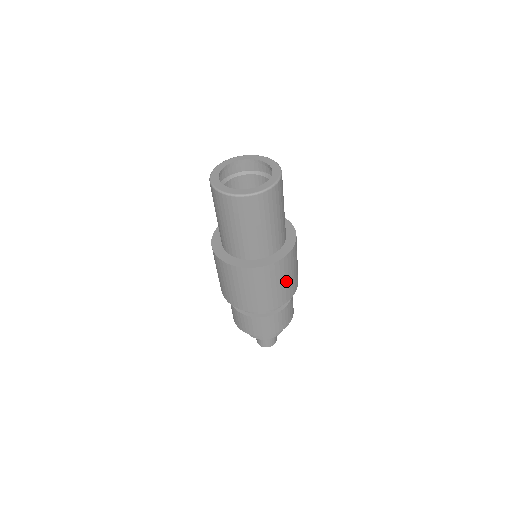
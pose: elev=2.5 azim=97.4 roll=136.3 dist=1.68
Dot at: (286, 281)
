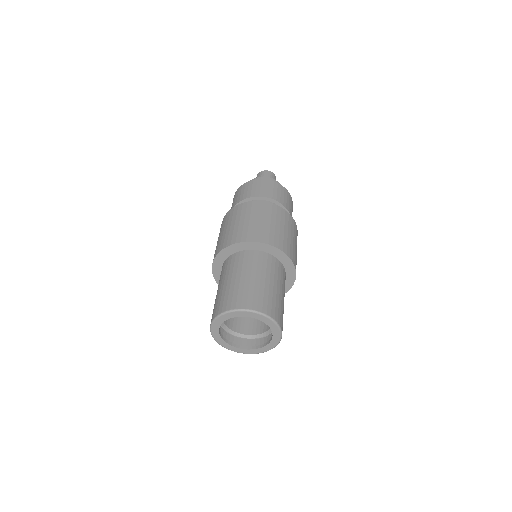
Dot at: occluded
